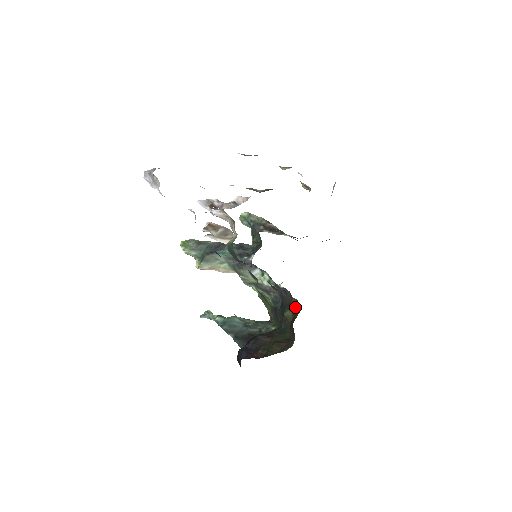
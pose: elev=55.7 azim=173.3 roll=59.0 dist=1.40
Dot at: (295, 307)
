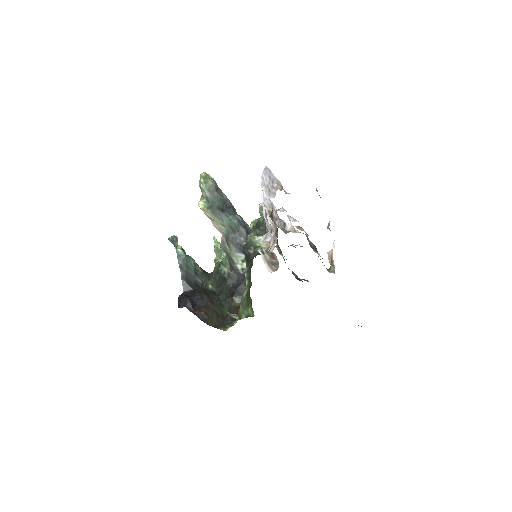
Dot at: occluded
